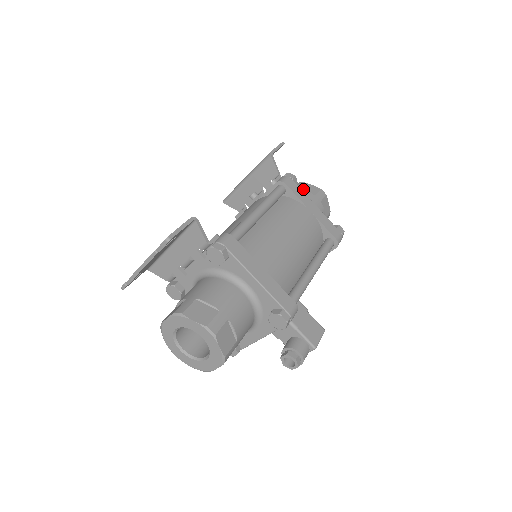
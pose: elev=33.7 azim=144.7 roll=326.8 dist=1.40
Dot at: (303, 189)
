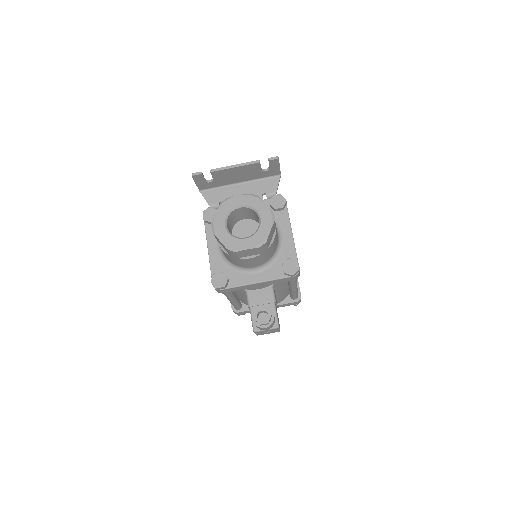
Dot at: occluded
